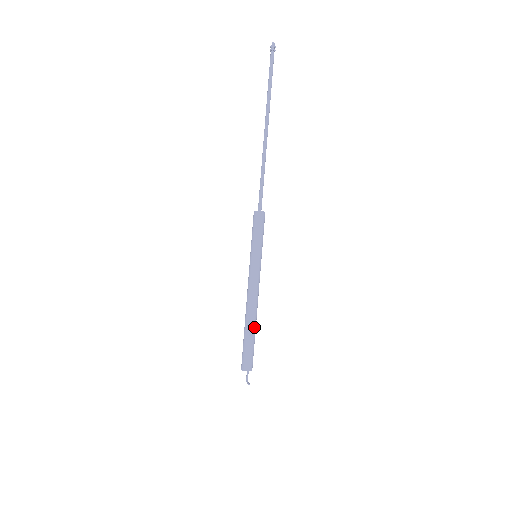
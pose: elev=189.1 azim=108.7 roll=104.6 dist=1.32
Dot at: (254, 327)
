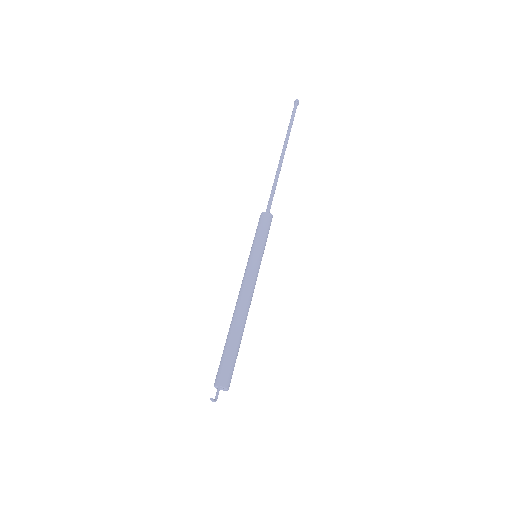
Dot at: (237, 329)
